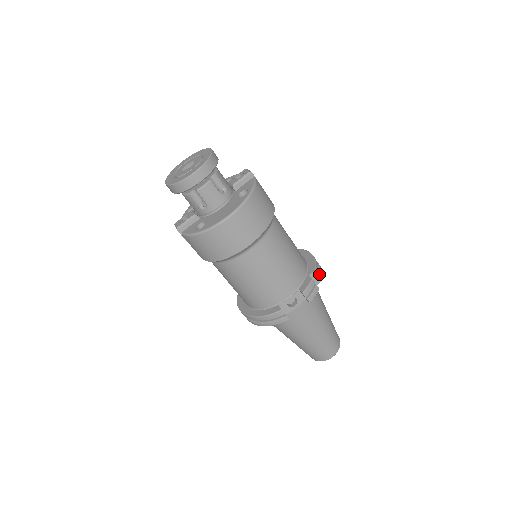
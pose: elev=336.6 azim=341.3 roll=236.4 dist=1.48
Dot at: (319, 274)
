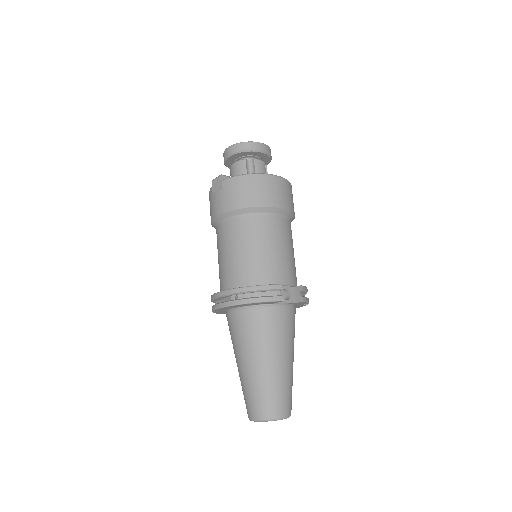
Dot at: occluded
